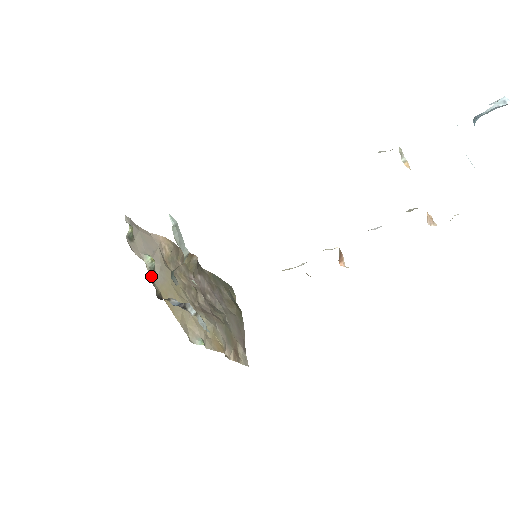
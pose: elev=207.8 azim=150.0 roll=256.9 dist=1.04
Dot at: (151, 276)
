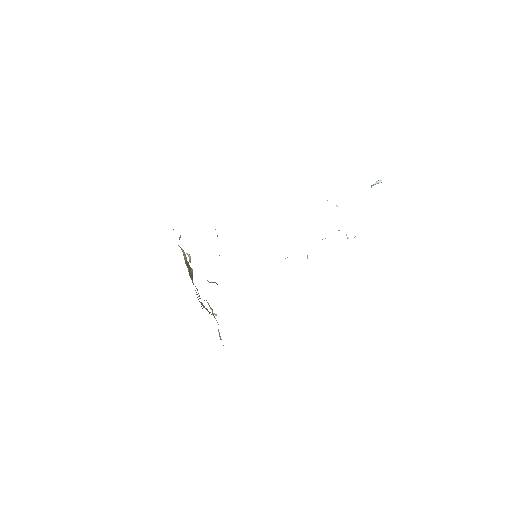
Dot at: occluded
